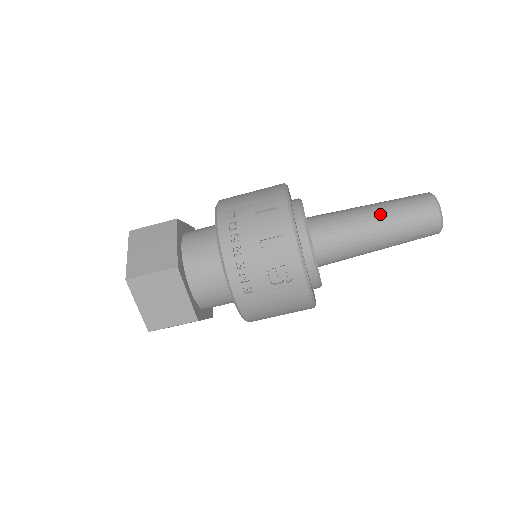
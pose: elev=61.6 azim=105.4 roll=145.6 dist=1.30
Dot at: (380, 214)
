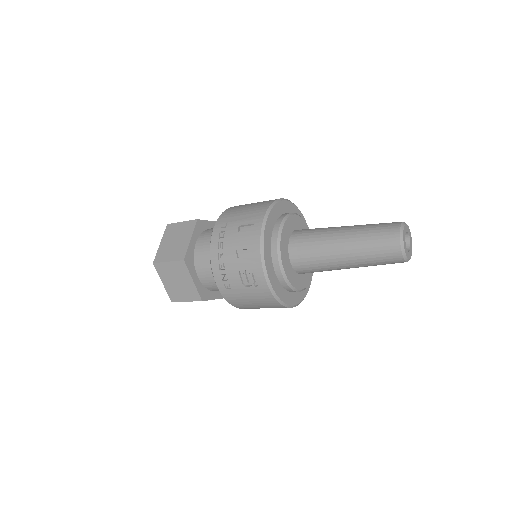
Dot at: (348, 238)
